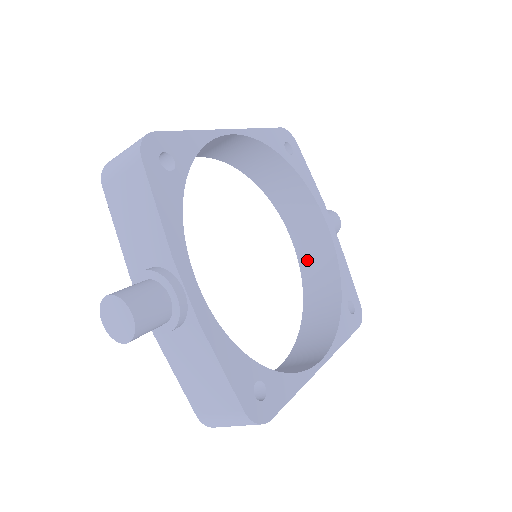
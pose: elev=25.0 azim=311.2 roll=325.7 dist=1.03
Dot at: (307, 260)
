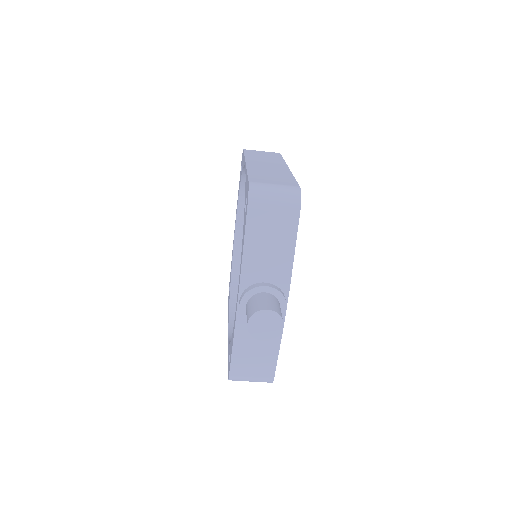
Dot at: occluded
